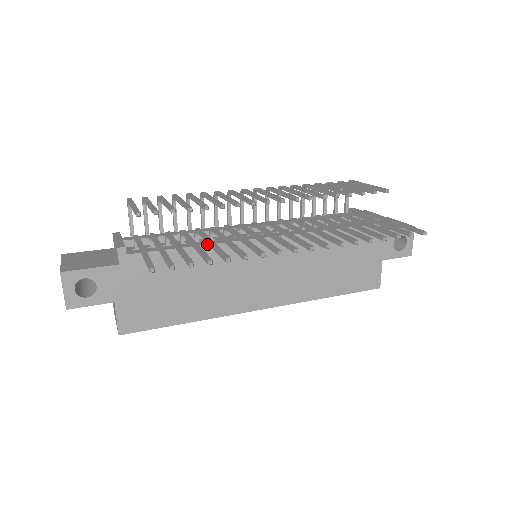
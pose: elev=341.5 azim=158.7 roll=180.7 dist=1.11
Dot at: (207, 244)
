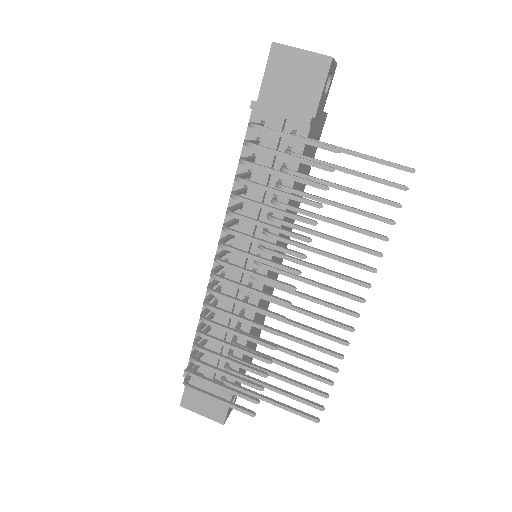
Dot at: occluded
